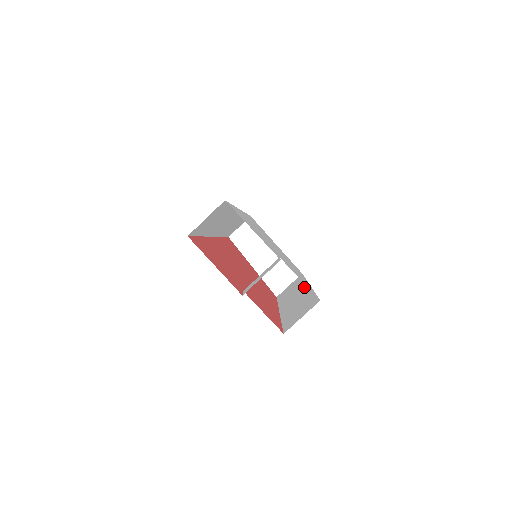
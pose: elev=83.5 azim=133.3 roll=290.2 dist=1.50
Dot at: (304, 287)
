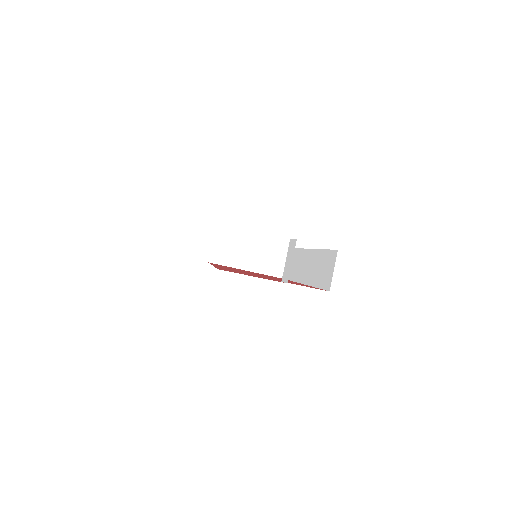
Dot at: (306, 254)
